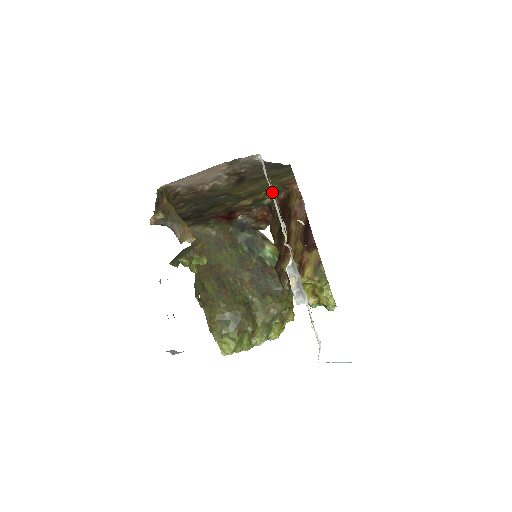
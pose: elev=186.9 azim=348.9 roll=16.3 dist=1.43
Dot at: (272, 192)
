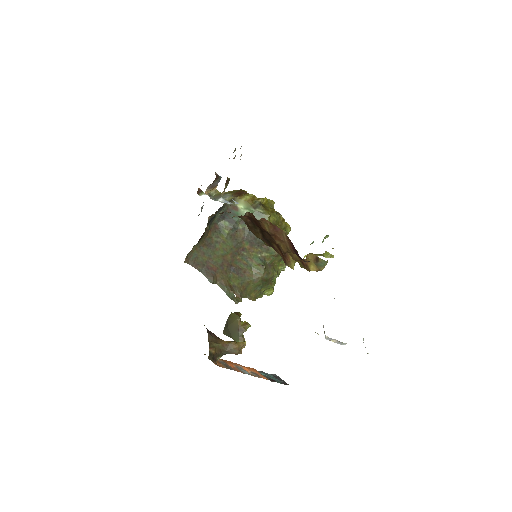
Dot at: occluded
